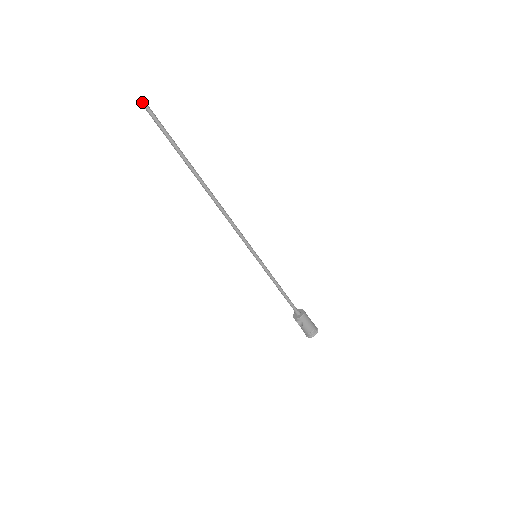
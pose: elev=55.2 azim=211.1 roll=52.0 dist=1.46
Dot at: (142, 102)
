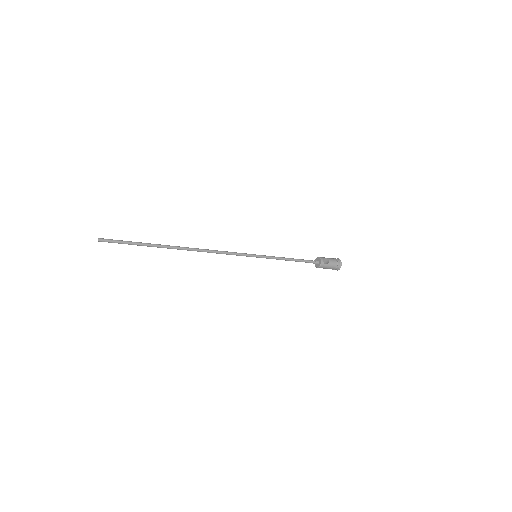
Dot at: (101, 241)
